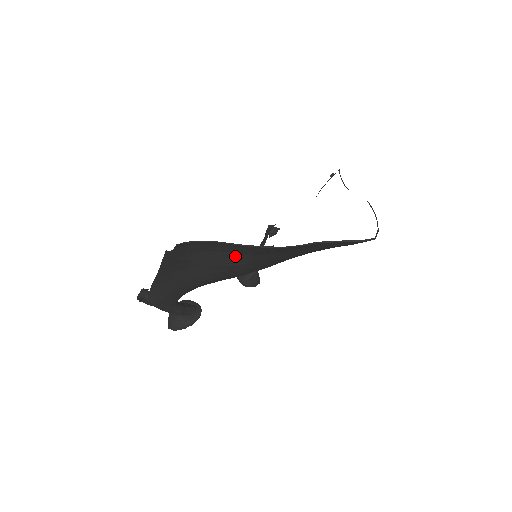
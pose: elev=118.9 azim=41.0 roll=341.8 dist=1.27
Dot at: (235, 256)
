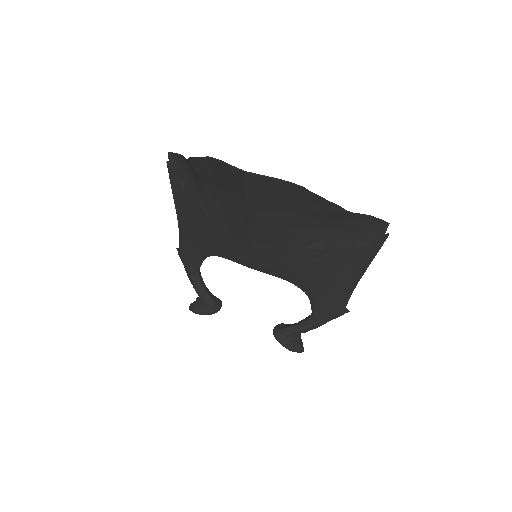
Dot at: (200, 193)
